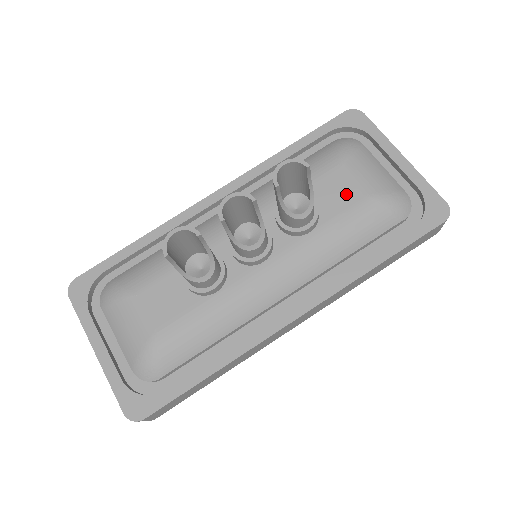
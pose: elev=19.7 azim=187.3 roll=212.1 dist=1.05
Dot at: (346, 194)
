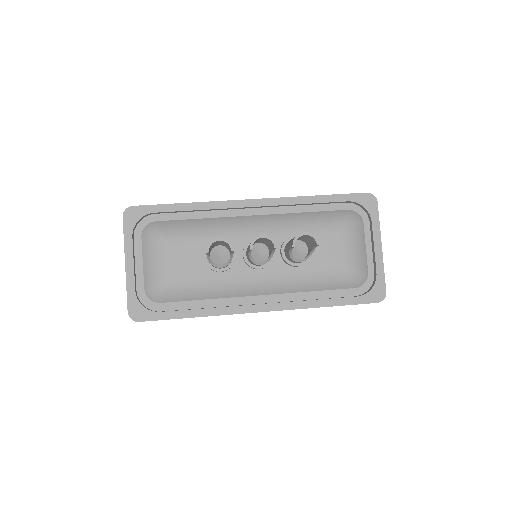
Dot at: (332, 255)
